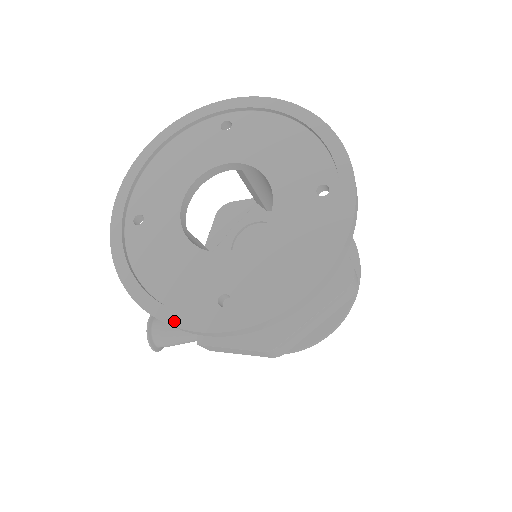
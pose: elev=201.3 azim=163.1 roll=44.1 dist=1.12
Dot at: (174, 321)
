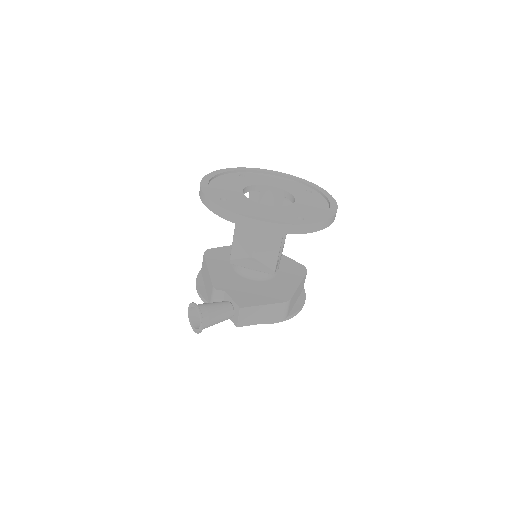
Dot at: (285, 223)
